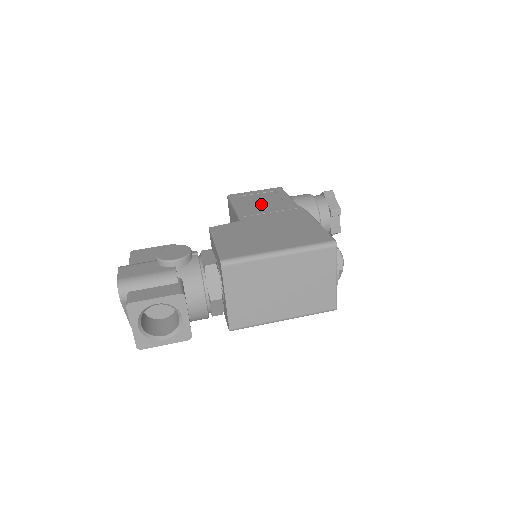
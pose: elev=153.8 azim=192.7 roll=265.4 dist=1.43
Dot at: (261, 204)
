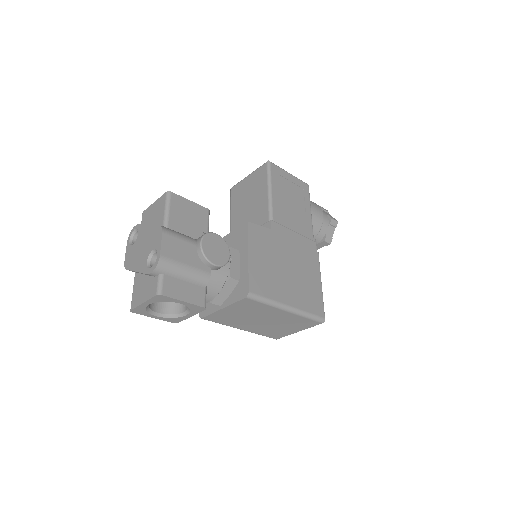
Dot at: (290, 206)
